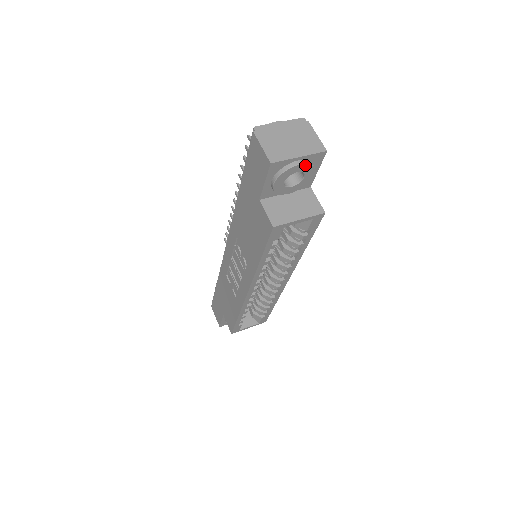
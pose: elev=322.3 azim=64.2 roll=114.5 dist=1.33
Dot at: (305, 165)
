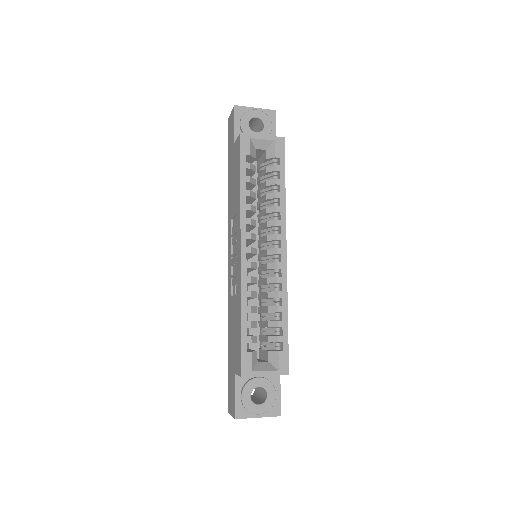
Dot at: (261, 113)
